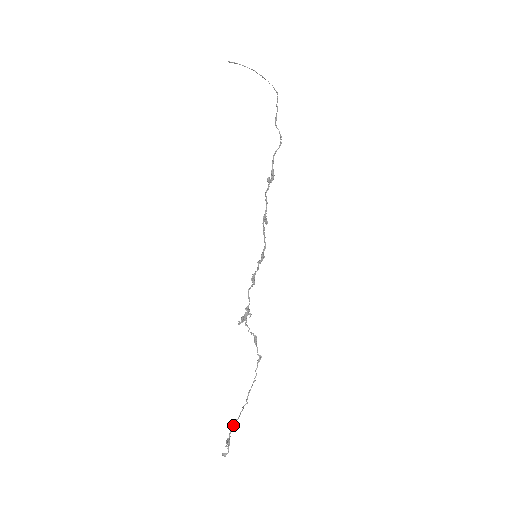
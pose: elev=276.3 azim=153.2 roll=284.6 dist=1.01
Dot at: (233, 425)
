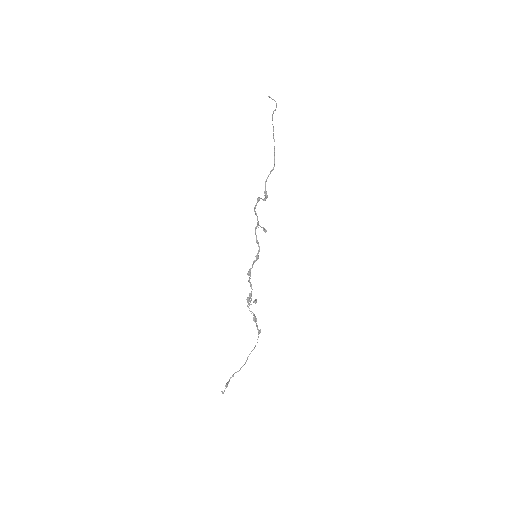
Dot at: (233, 374)
